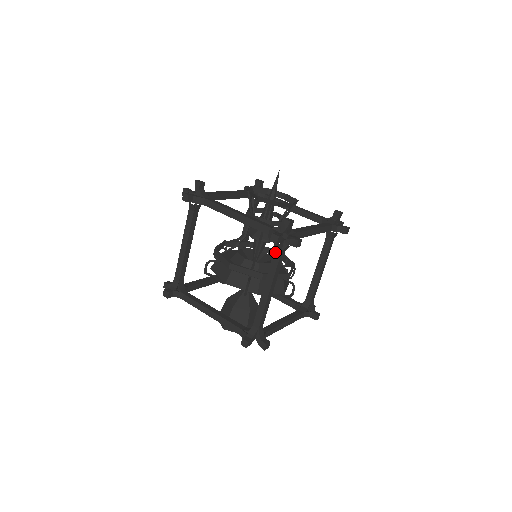
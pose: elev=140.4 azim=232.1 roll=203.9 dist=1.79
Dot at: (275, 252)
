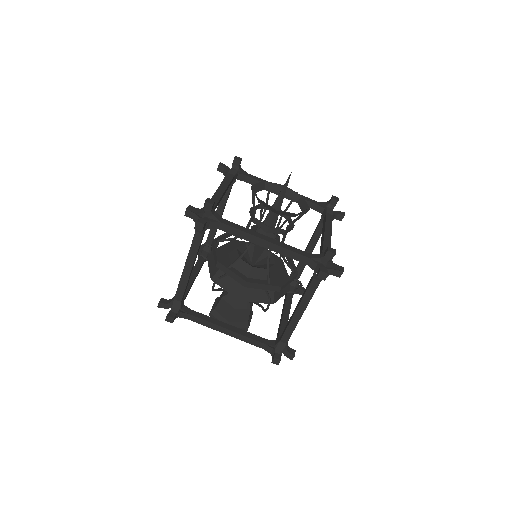
Dot at: (314, 281)
